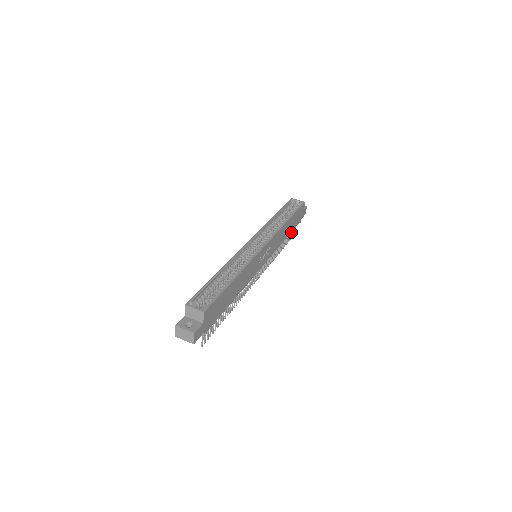
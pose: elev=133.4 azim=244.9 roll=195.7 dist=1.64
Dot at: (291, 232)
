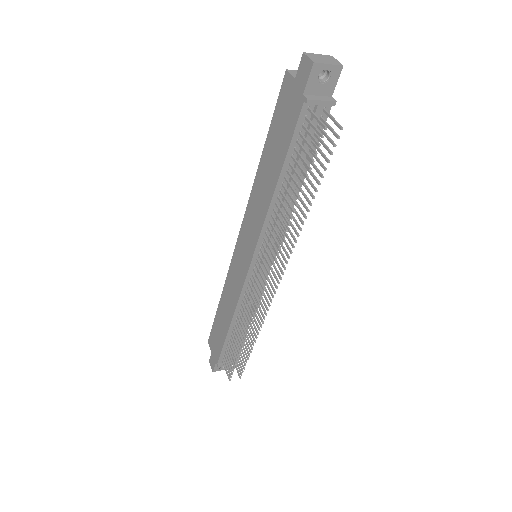
Dot at: (239, 356)
